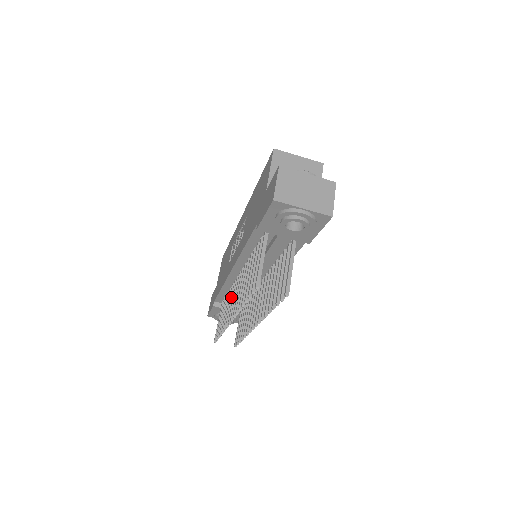
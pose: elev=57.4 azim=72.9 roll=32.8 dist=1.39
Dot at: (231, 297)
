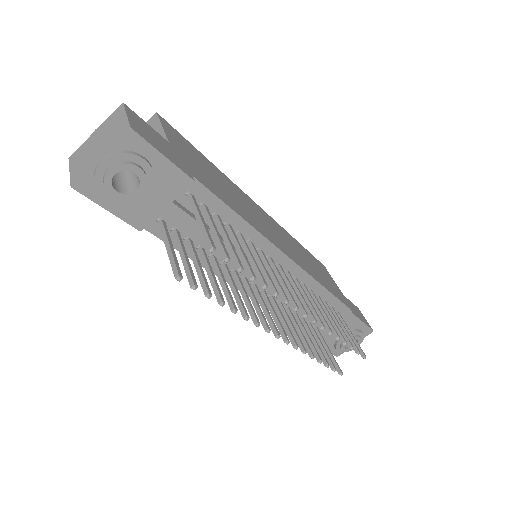
Dot at: occluded
